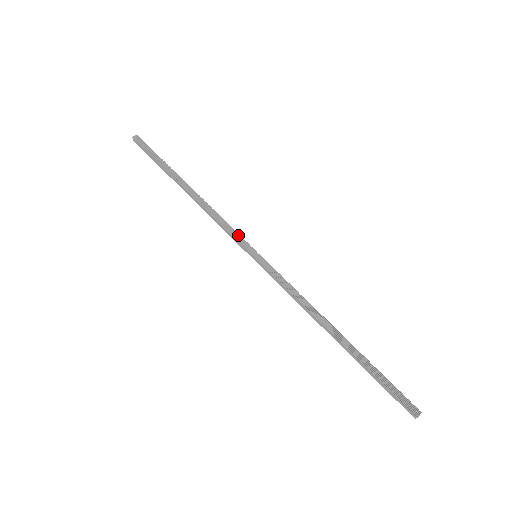
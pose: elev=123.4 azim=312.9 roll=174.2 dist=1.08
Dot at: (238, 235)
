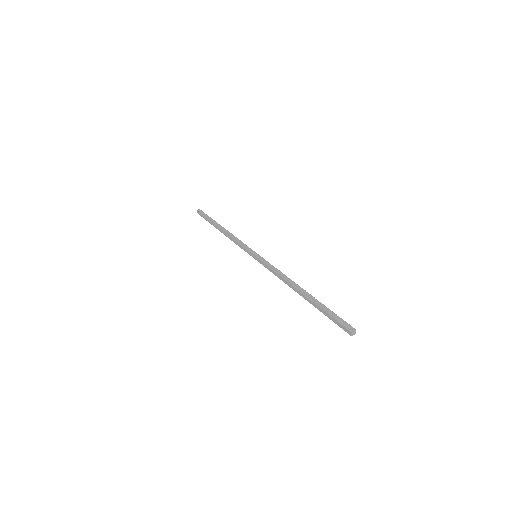
Dot at: (247, 247)
